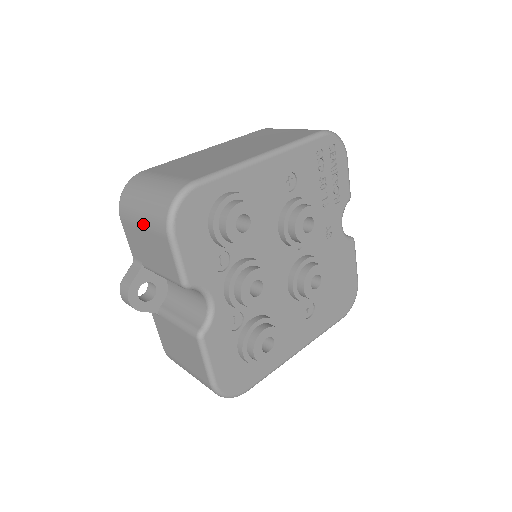
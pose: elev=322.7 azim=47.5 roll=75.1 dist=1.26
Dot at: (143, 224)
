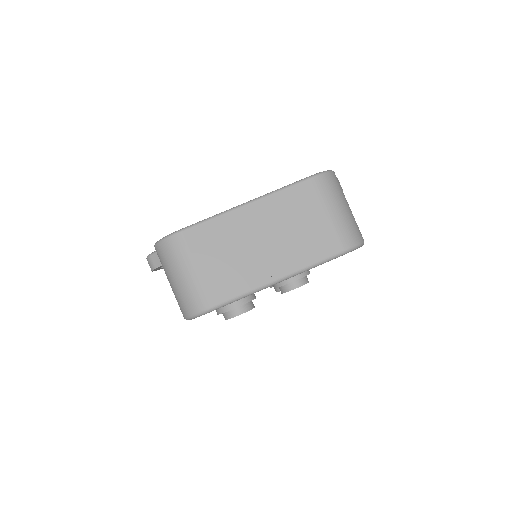
Dot at: occluded
